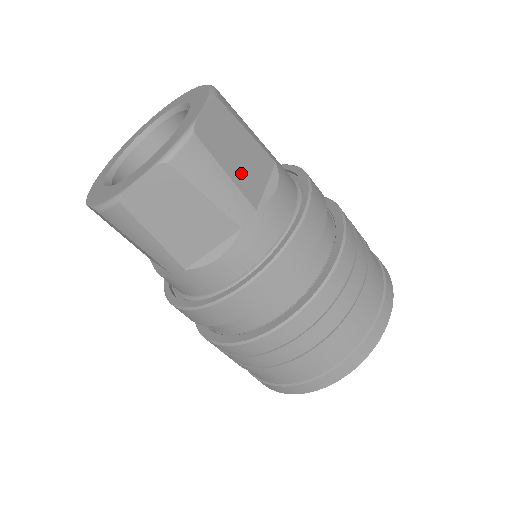
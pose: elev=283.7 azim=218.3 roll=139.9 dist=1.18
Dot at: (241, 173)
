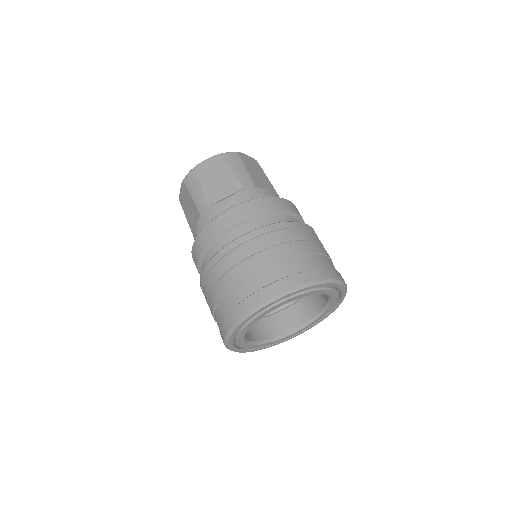
Dot at: (255, 176)
